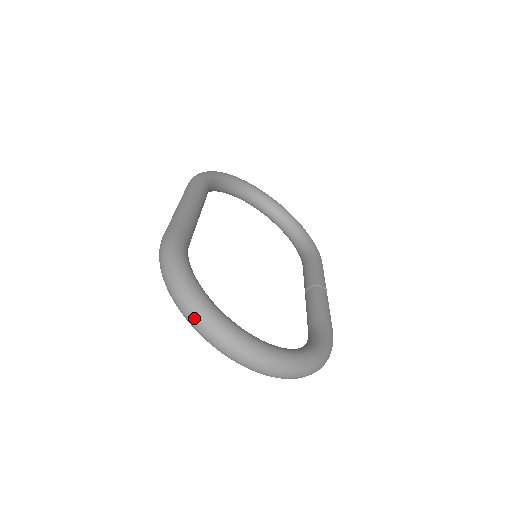
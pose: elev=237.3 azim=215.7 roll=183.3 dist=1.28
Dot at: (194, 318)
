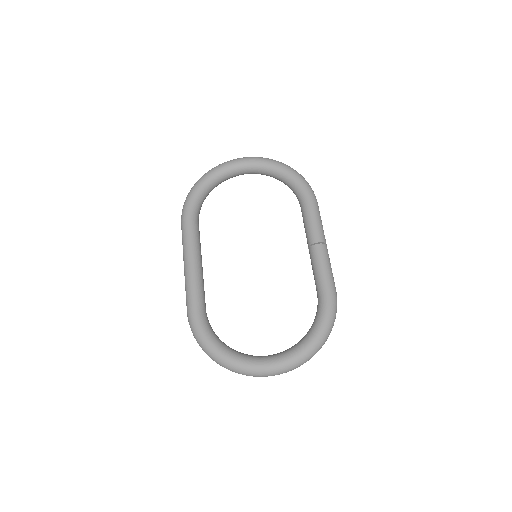
Dot at: (230, 370)
